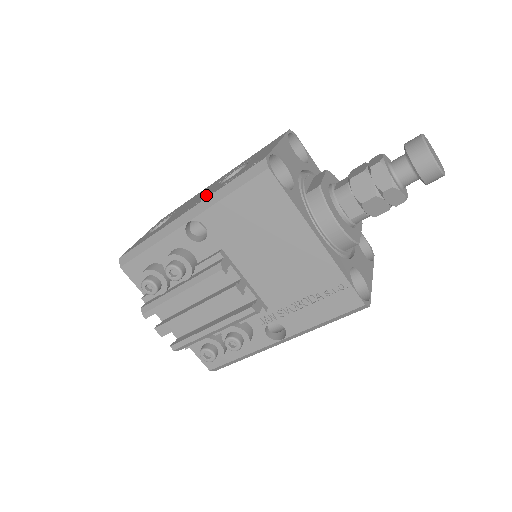
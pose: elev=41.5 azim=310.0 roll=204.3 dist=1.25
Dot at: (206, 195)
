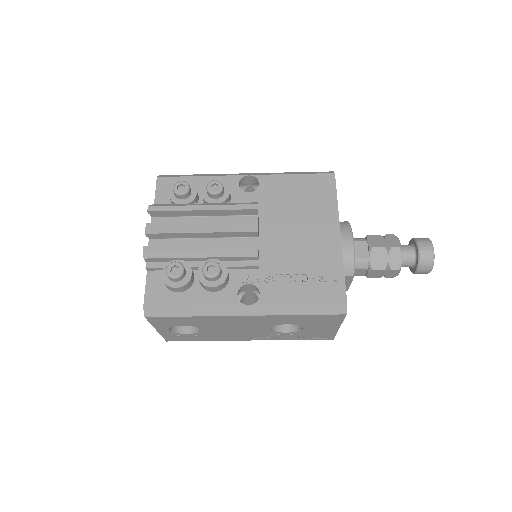
Dot at: occluded
